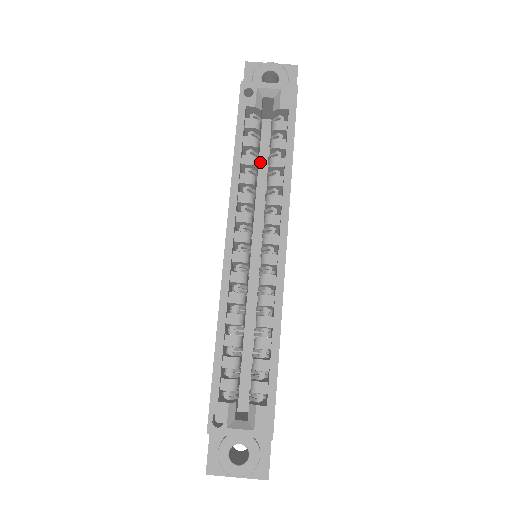
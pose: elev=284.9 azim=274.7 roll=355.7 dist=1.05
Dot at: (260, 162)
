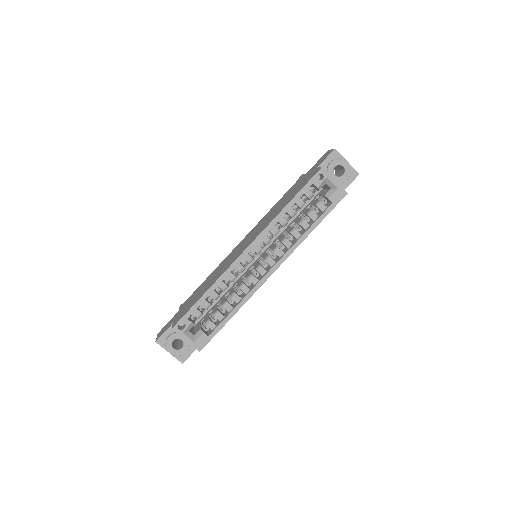
Dot at: occluded
